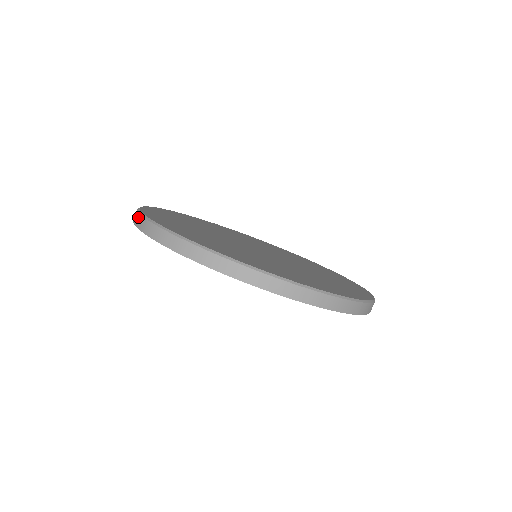
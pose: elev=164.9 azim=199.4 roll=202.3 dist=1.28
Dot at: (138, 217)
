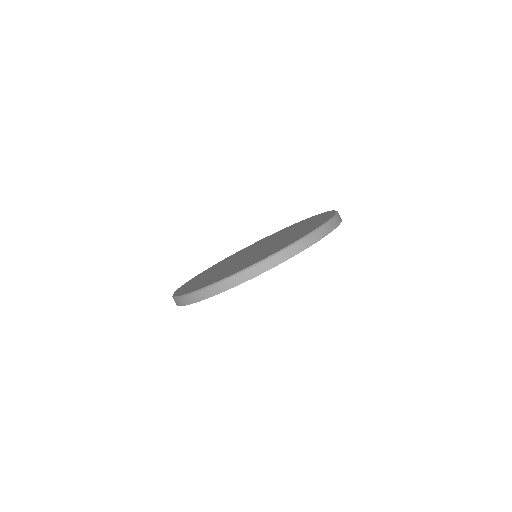
Dot at: (178, 300)
